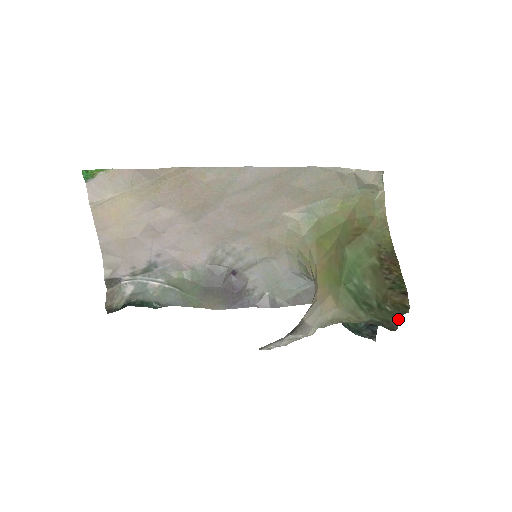
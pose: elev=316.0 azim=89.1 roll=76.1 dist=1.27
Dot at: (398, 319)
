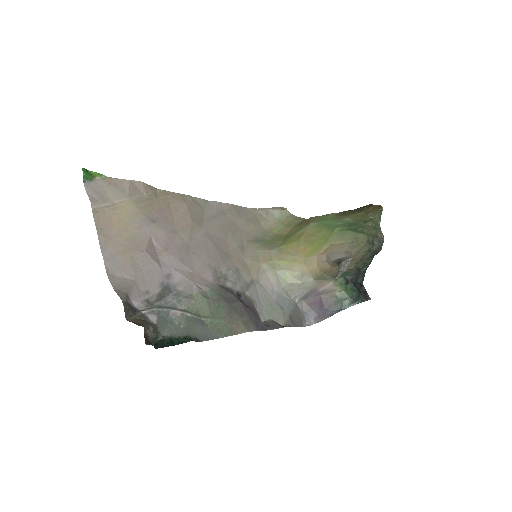
Dot at: (379, 229)
